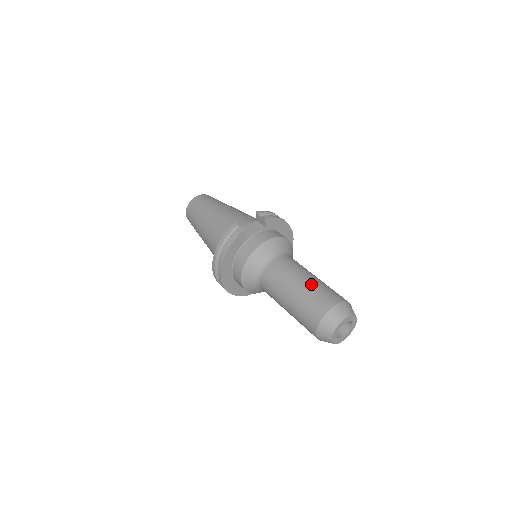
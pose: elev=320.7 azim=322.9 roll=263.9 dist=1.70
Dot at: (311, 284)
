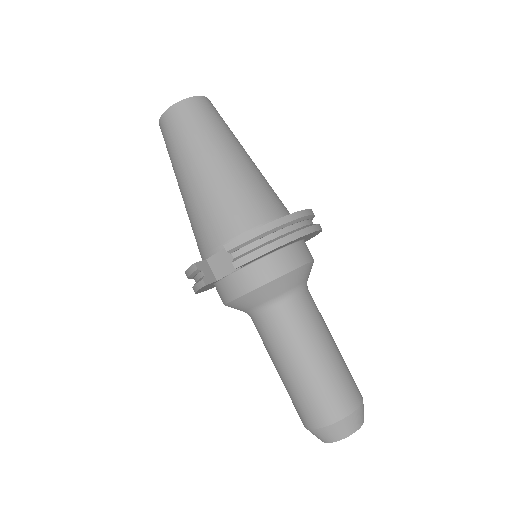
Dot at: (299, 381)
